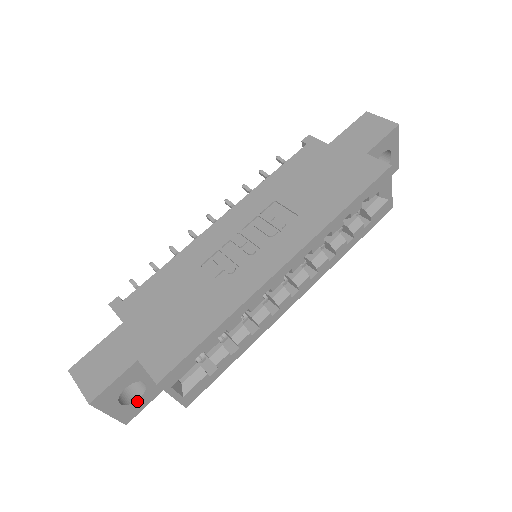
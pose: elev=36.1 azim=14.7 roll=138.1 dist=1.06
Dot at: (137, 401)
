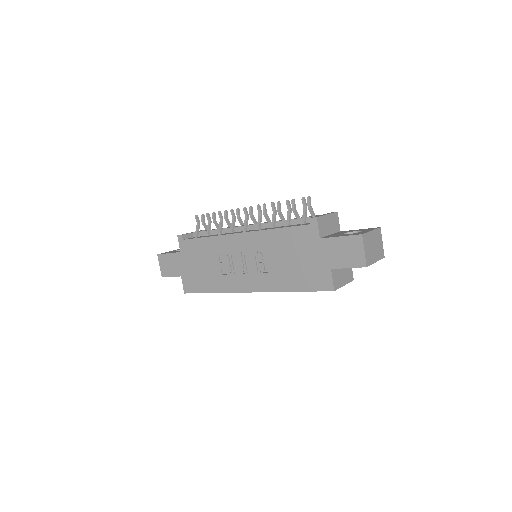
Dot at: occluded
